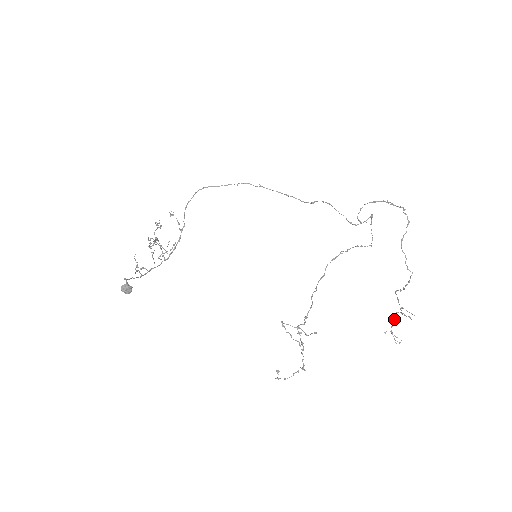
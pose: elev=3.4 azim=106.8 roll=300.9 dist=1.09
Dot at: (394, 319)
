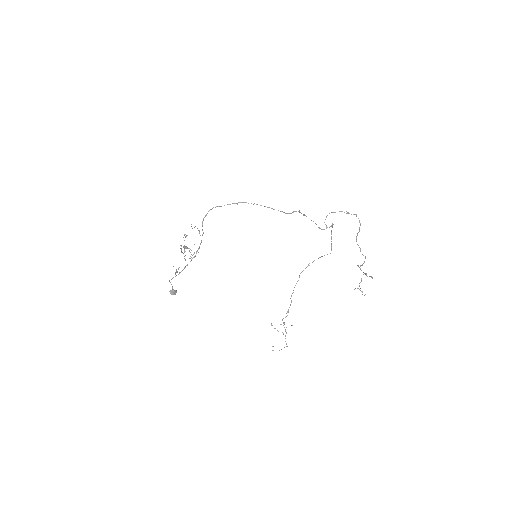
Dot at: (361, 278)
